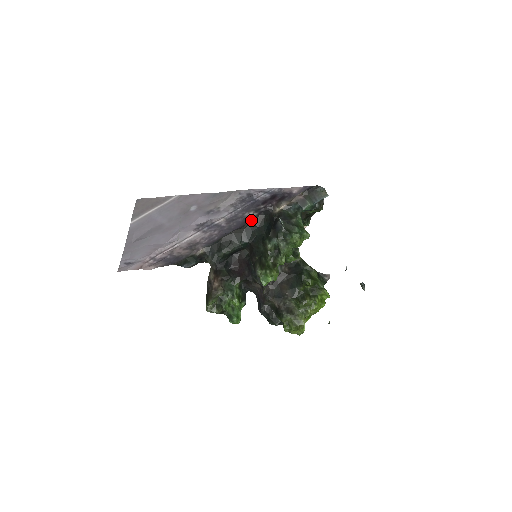
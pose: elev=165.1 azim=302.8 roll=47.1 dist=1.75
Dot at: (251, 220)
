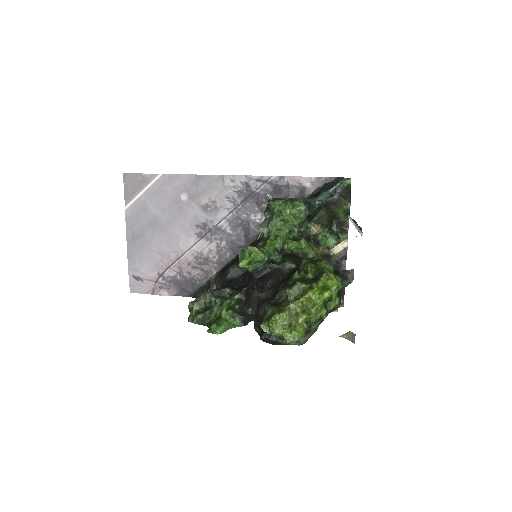
Dot at: occluded
